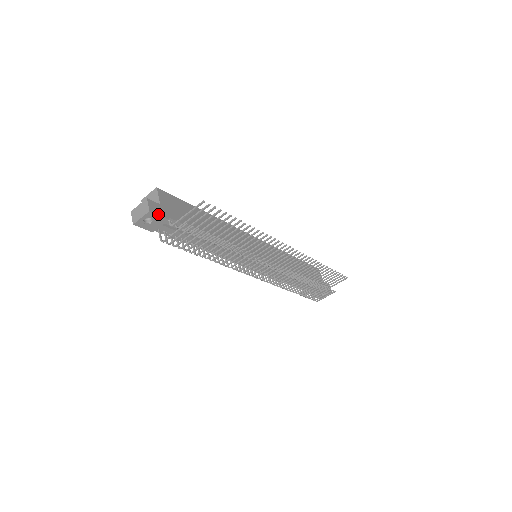
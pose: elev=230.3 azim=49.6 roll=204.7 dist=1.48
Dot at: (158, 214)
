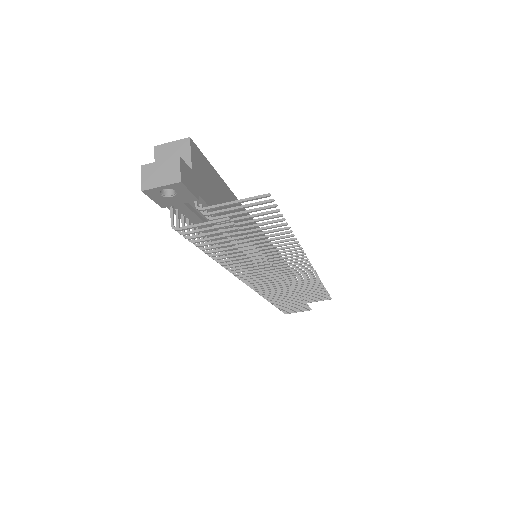
Dot at: (189, 188)
